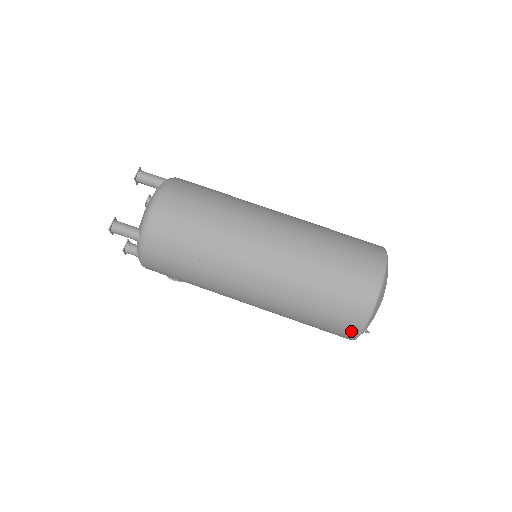
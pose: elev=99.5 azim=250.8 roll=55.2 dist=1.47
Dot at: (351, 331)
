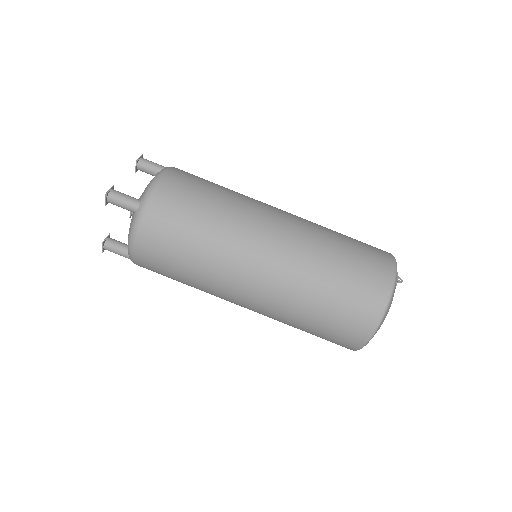
Dot at: occluded
